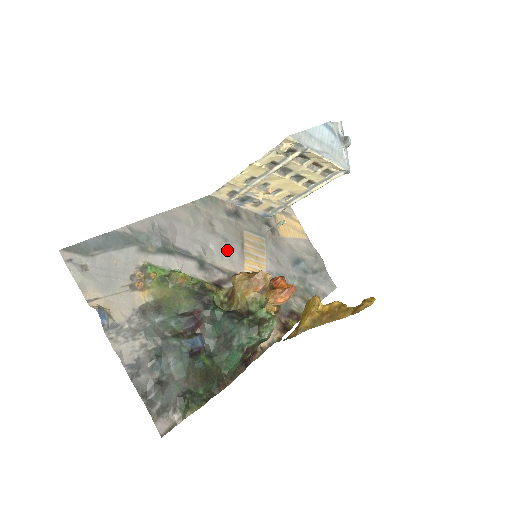
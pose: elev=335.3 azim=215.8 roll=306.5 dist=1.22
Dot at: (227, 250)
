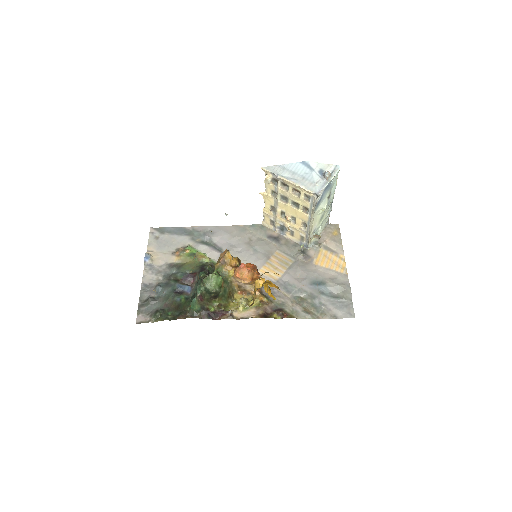
Dot at: (252, 256)
